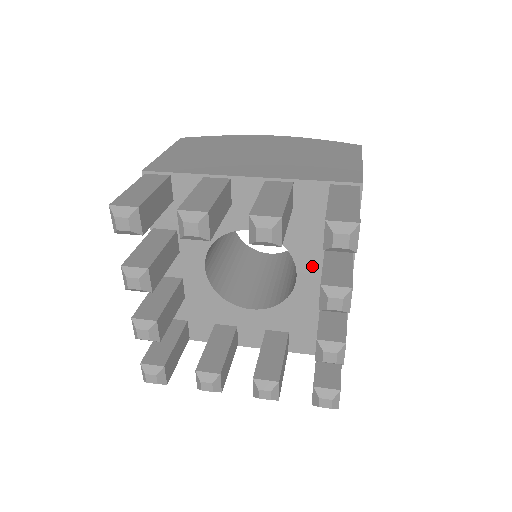
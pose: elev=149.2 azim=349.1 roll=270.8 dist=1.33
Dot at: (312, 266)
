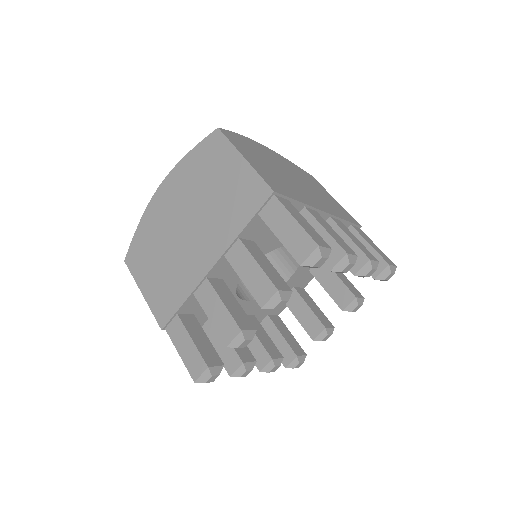
Dot at: (303, 271)
